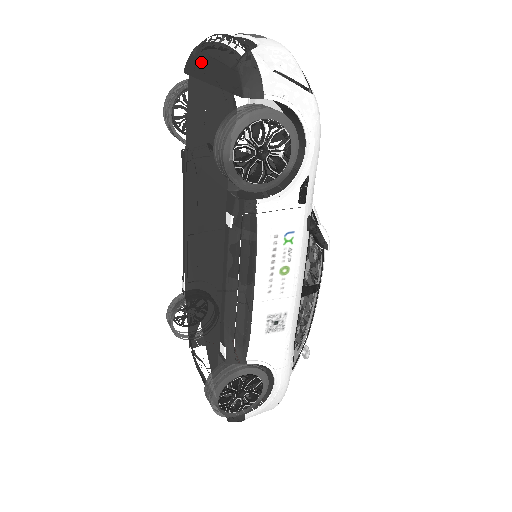
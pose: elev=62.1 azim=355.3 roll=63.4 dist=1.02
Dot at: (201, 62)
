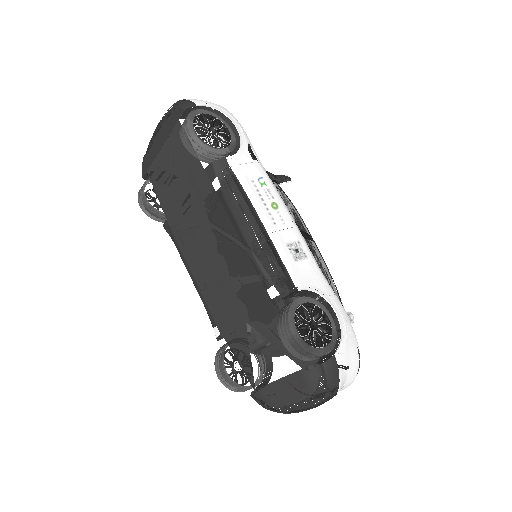
Dot at: (151, 149)
